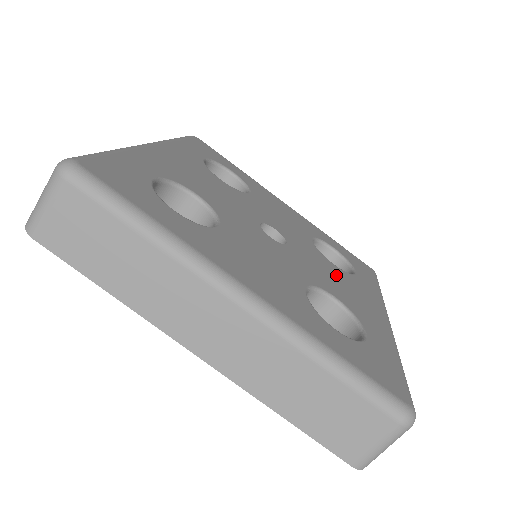
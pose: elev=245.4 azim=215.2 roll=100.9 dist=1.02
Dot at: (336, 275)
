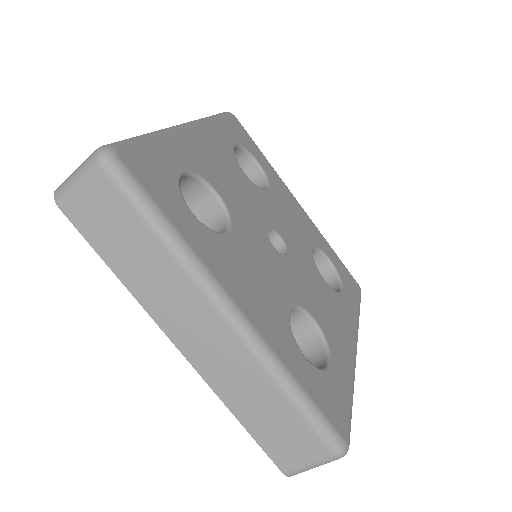
Dot at: (323, 293)
